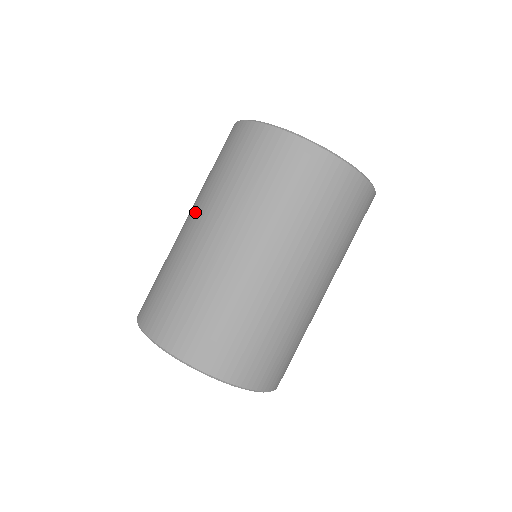
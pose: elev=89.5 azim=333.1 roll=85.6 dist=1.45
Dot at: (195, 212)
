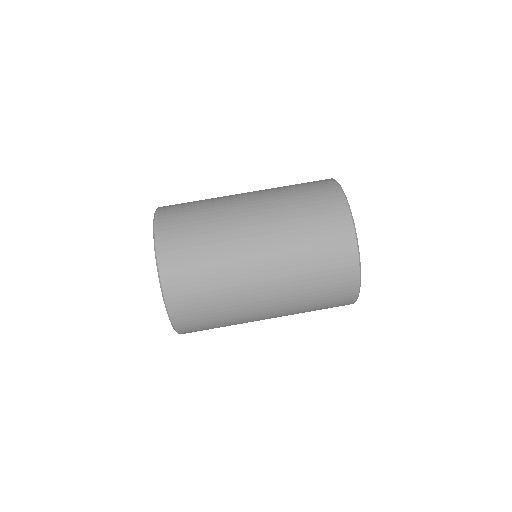
Dot at: occluded
